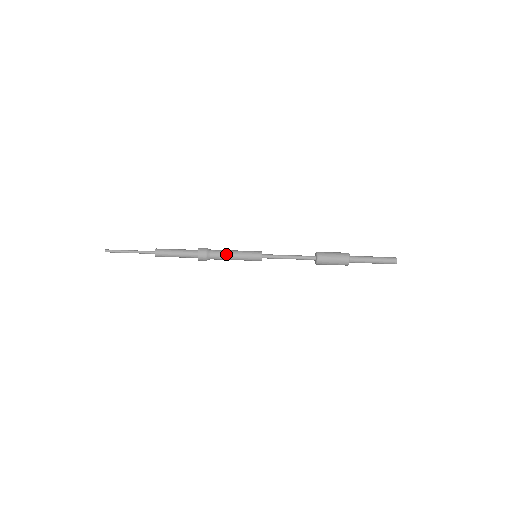
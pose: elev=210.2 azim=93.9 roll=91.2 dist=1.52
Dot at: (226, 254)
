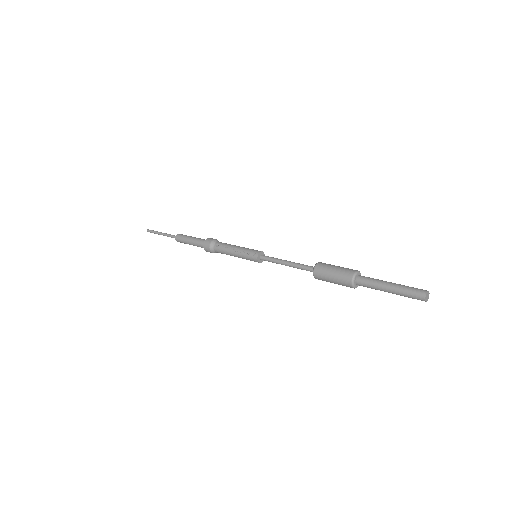
Dot at: occluded
